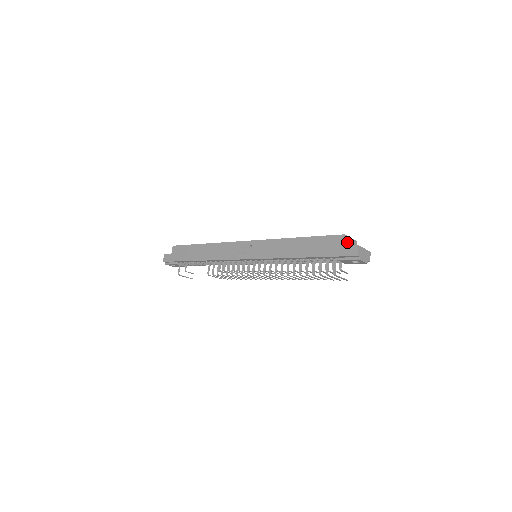
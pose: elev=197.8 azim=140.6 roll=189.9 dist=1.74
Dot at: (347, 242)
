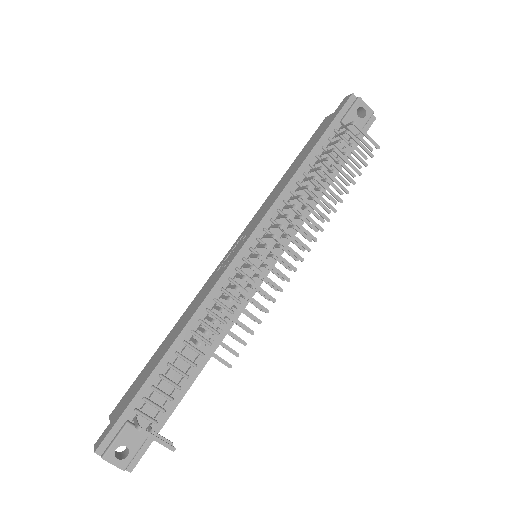
Dot at: occluded
